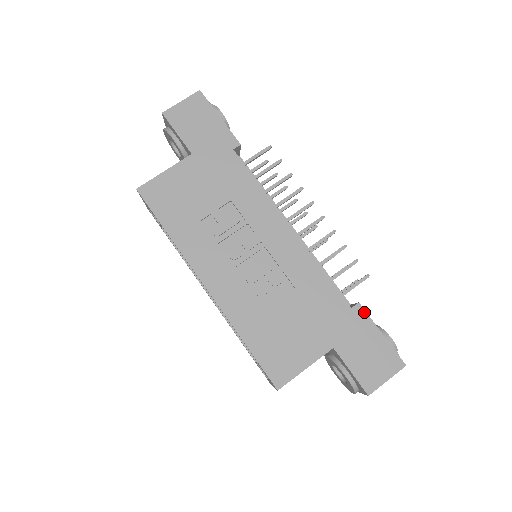
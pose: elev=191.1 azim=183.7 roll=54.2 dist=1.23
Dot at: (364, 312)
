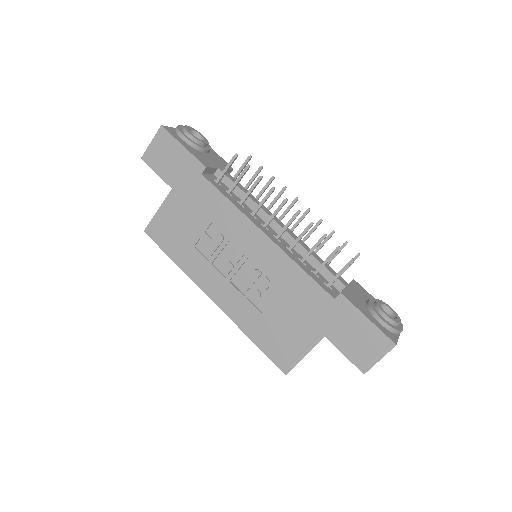
Dot at: (347, 301)
